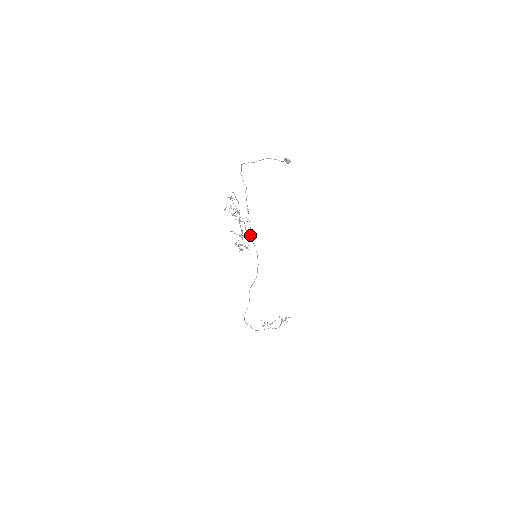
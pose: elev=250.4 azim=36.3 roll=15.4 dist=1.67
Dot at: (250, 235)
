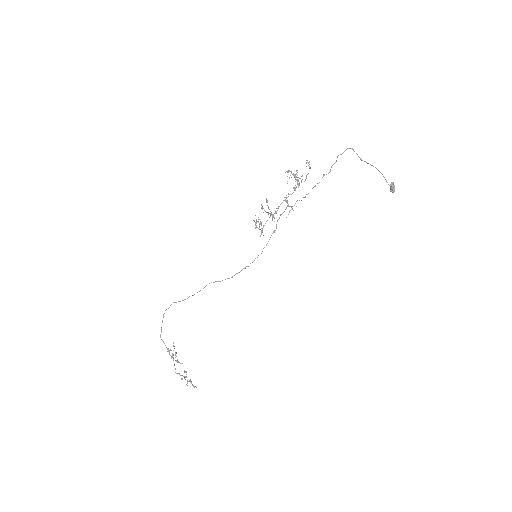
Dot at: occluded
